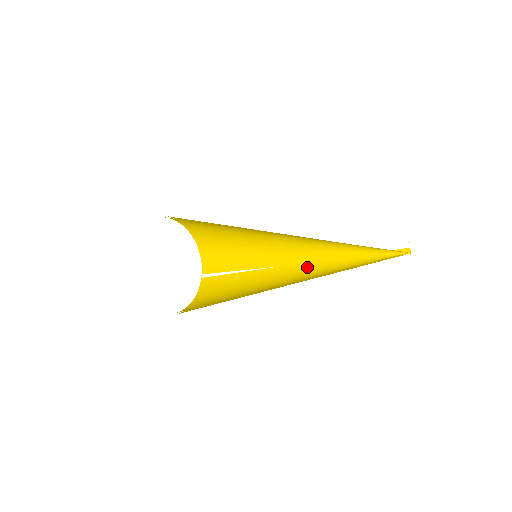
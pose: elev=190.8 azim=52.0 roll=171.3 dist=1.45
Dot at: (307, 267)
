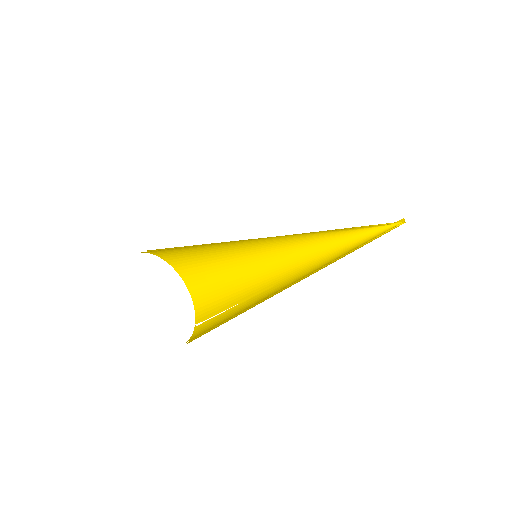
Dot at: (307, 271)
